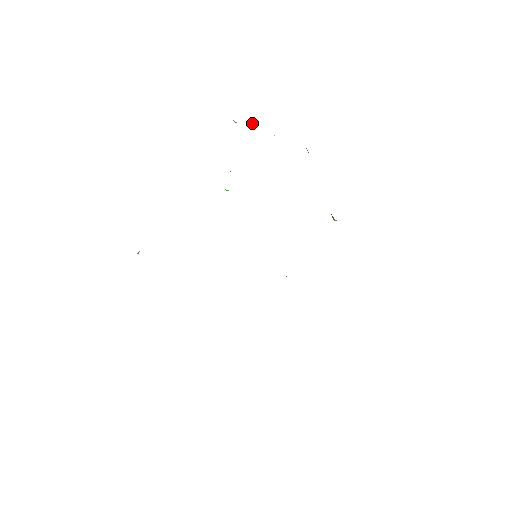
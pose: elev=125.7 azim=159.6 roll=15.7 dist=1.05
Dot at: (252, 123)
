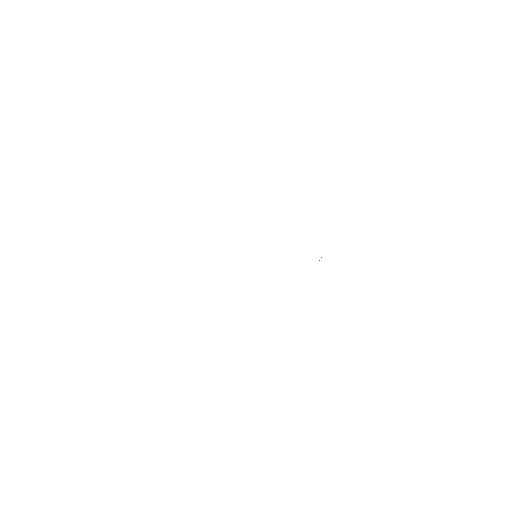
Dot at: occluded
